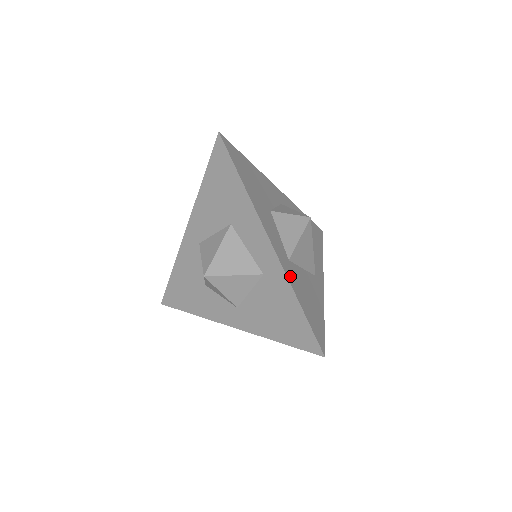
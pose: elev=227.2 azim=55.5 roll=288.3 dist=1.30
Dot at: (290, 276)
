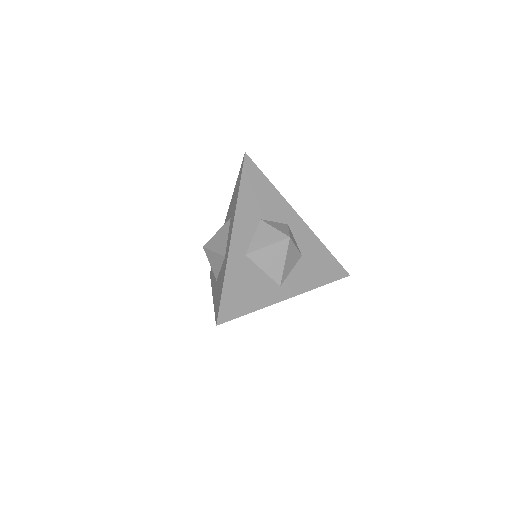
Dot at: (233, 262)
